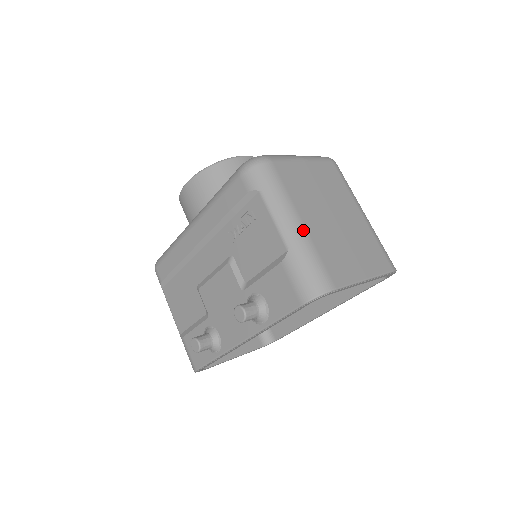
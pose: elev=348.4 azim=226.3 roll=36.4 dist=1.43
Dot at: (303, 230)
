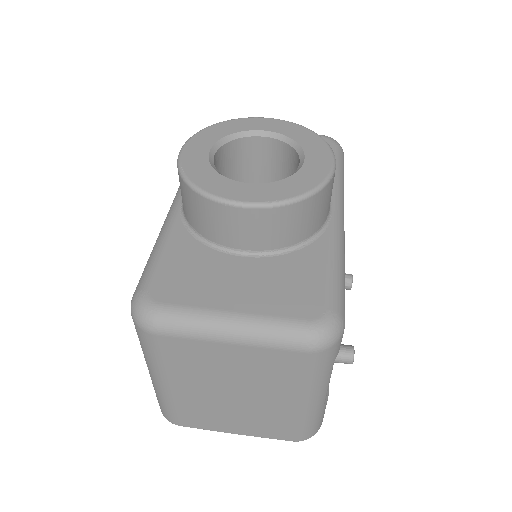
Dot at: (166, 391)
